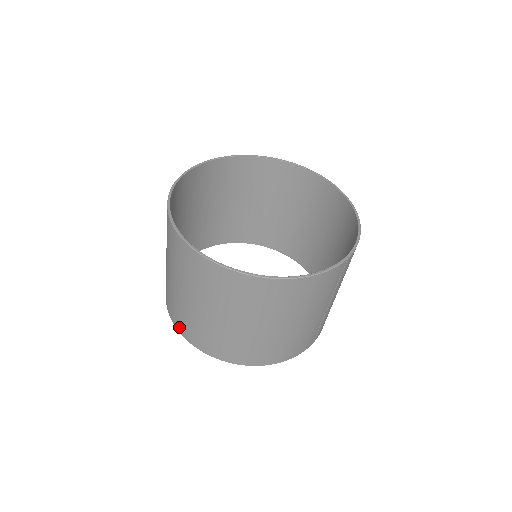
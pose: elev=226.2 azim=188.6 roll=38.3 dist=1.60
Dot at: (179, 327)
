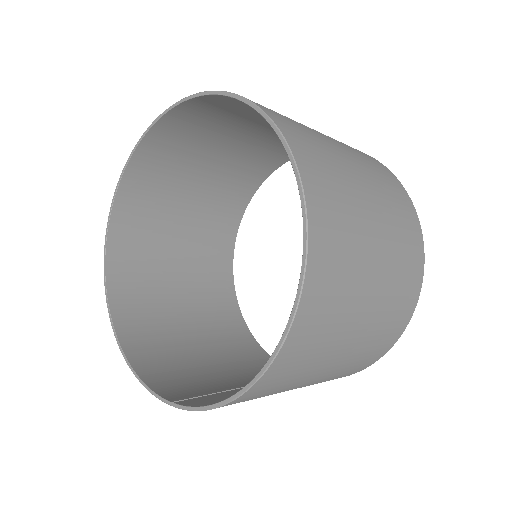
Dot at: (227, 239)
